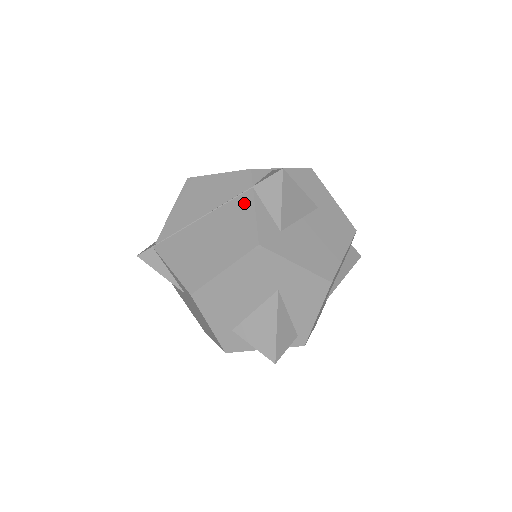
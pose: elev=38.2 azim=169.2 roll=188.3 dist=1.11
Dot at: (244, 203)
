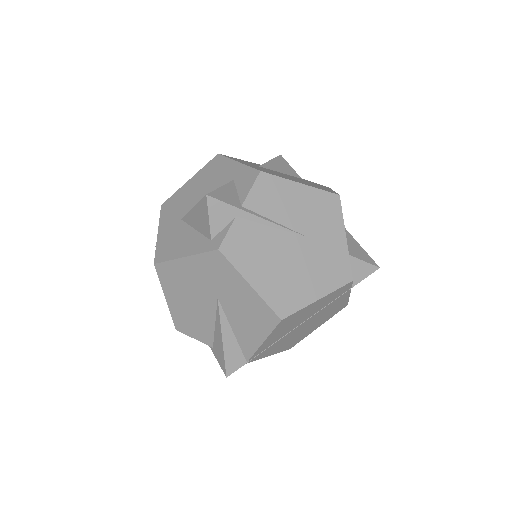
Dot at: (342, 298)
